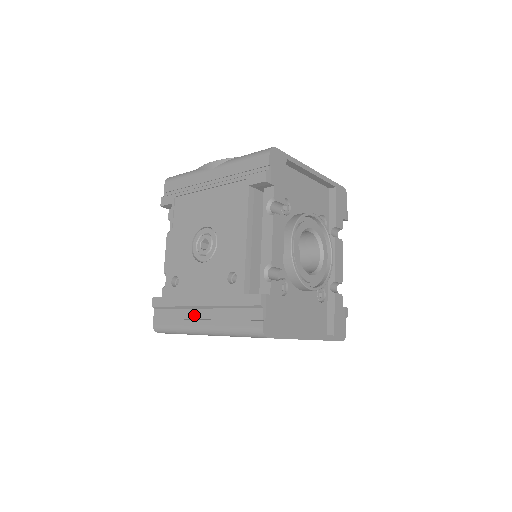
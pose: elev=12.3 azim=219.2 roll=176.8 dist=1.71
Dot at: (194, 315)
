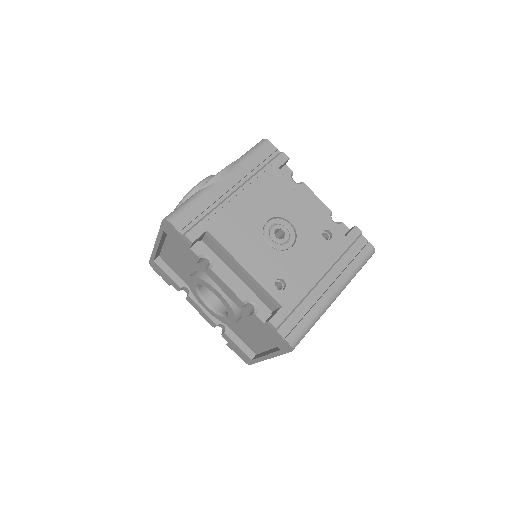
Dot at: (320, 291)
